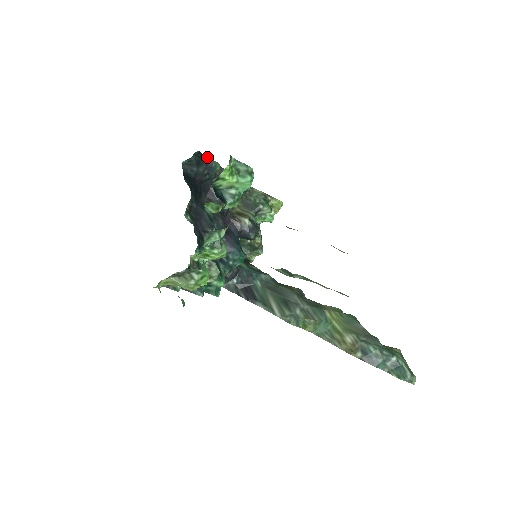
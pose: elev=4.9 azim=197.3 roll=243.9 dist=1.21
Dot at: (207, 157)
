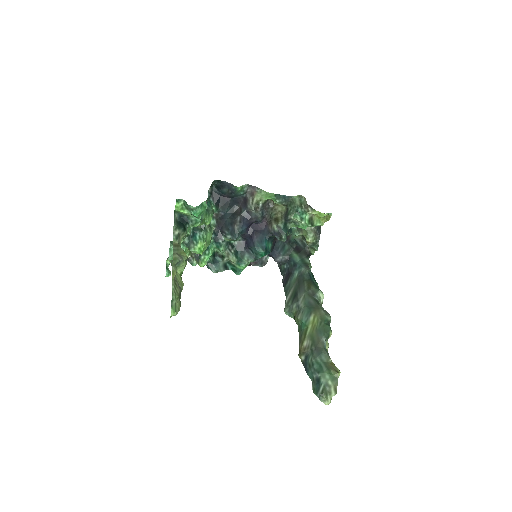
Dot at: occluded
